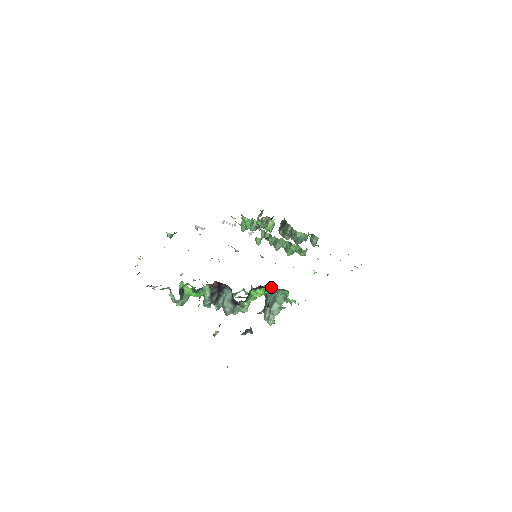
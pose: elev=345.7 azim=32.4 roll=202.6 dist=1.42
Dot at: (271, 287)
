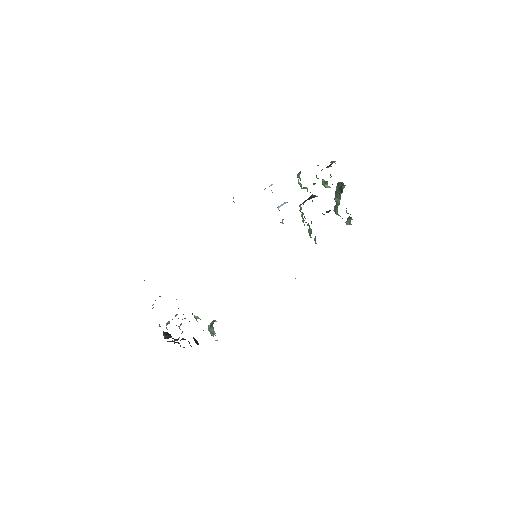
Dot at: (214, 331)
